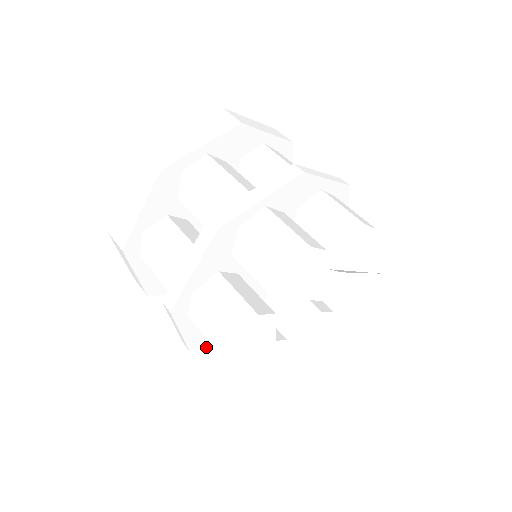
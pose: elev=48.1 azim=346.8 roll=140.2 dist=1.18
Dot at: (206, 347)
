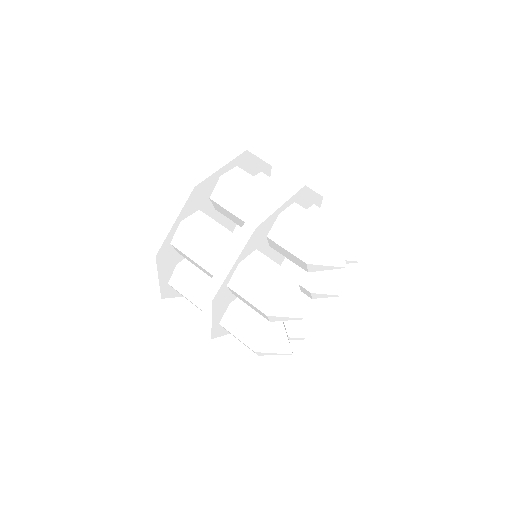
Dot at: occluded
